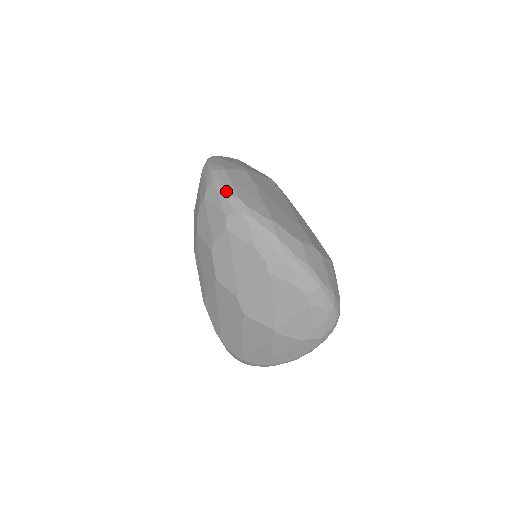
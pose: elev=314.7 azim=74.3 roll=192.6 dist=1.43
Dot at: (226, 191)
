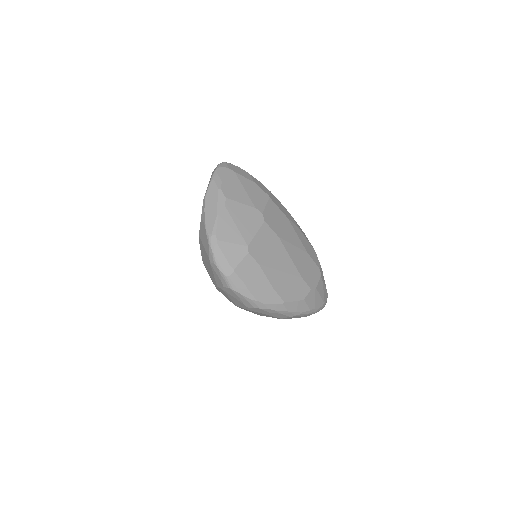
Dot at: (244, 297)
